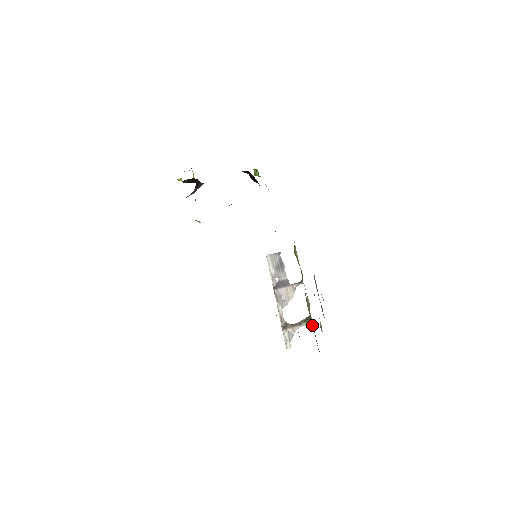
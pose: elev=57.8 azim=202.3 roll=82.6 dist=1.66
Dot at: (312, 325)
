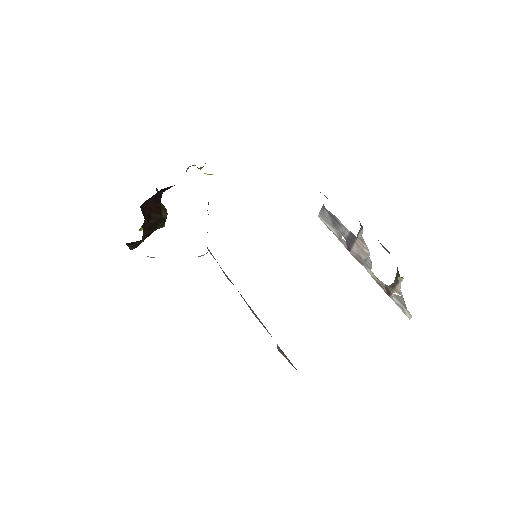
Dot at: occluded
